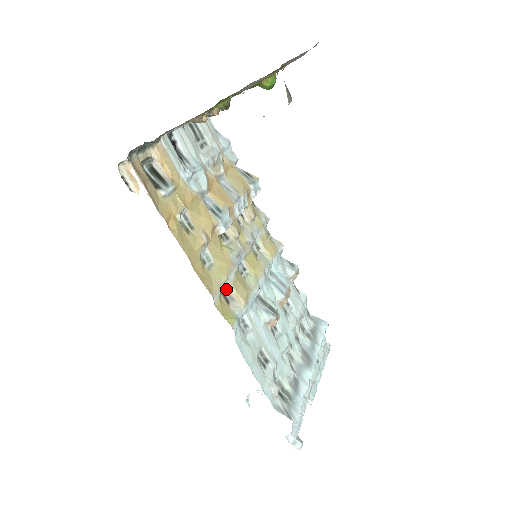
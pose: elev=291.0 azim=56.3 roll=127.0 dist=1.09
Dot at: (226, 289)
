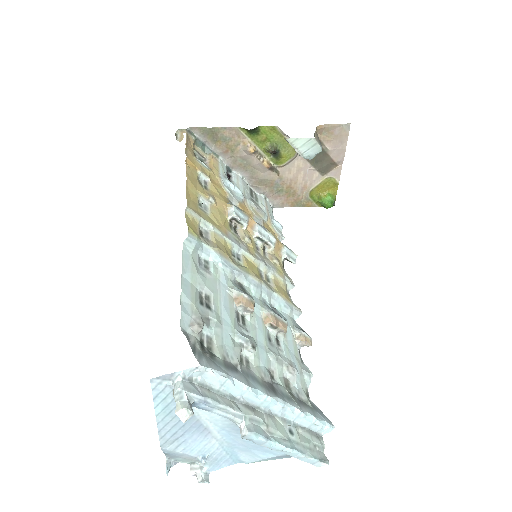
Dot at: (207, 233)
